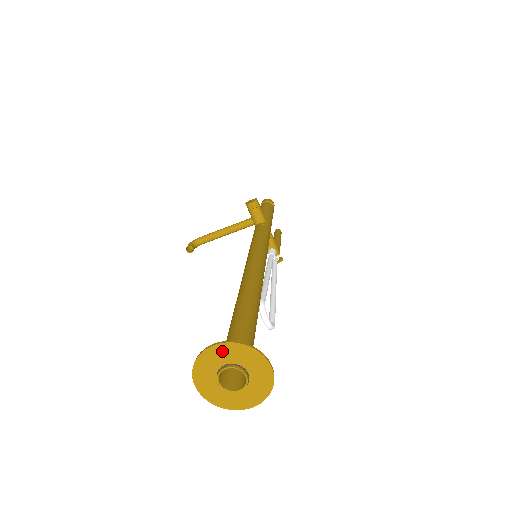
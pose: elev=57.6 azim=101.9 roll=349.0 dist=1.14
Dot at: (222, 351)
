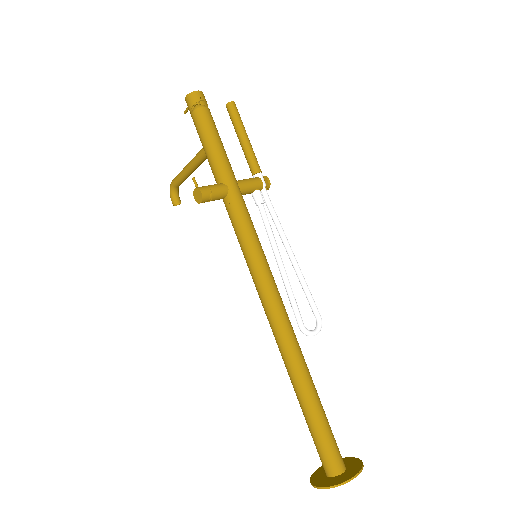
Dot at: (323, 485)
